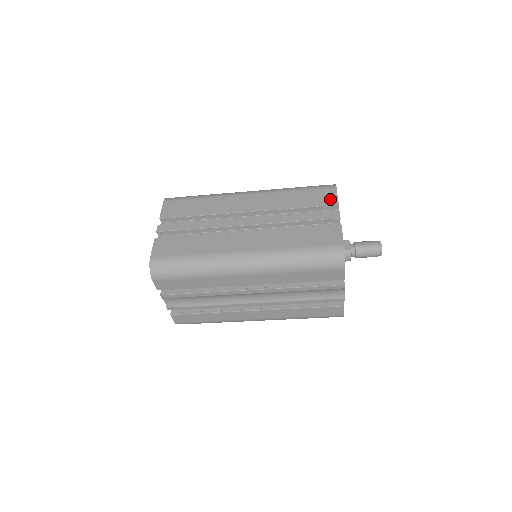
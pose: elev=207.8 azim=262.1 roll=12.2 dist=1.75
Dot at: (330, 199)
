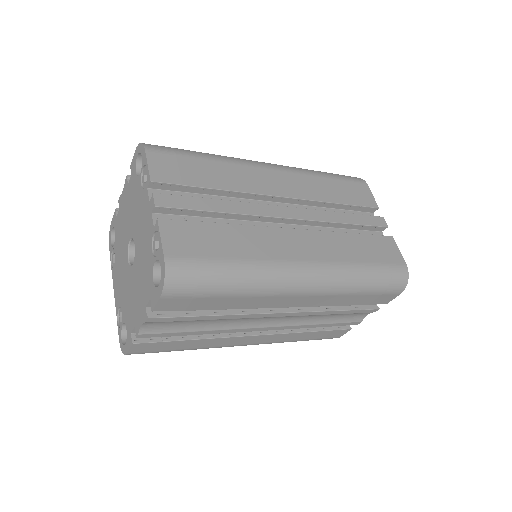
Dot at: (368, 198)
